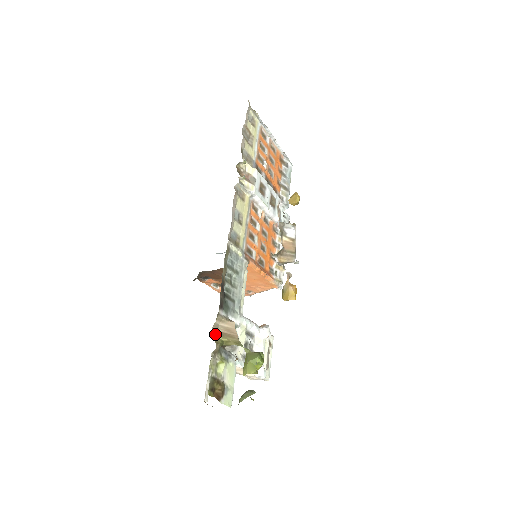
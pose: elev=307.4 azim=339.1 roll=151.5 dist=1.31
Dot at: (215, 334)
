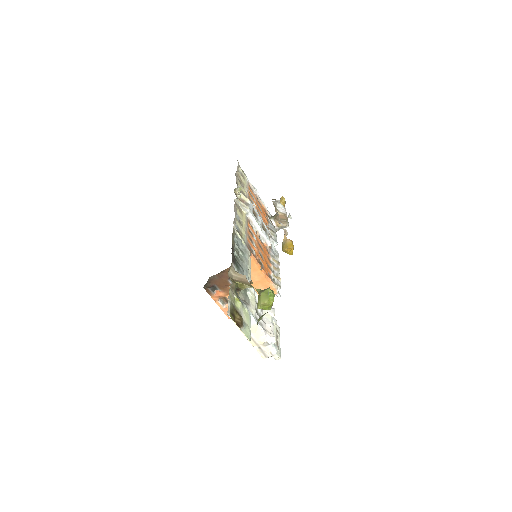
Dot at: (230, 278)
